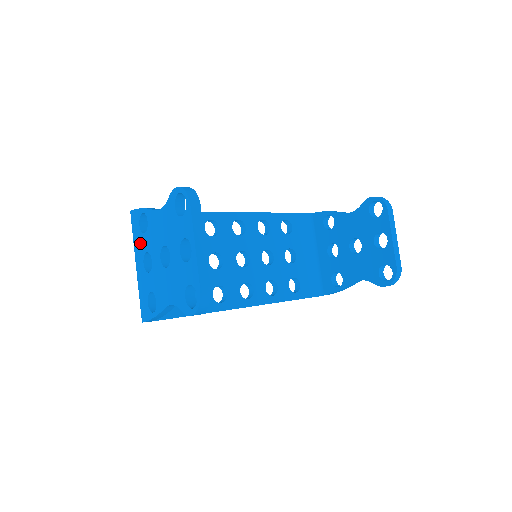
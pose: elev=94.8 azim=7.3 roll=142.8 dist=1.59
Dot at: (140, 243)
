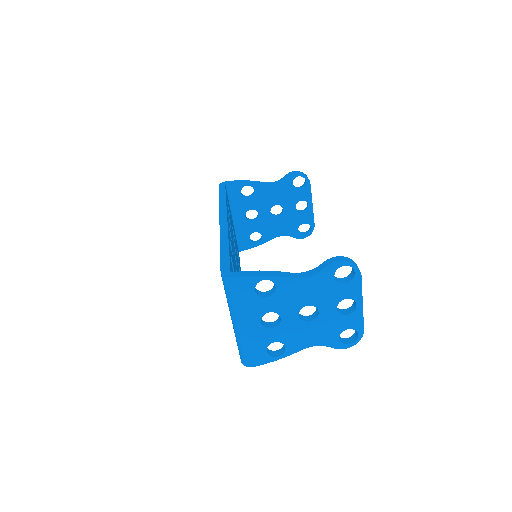
Dot at: (256, 306)
